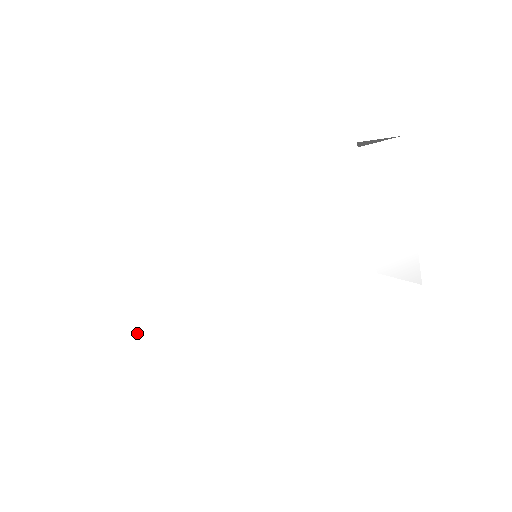
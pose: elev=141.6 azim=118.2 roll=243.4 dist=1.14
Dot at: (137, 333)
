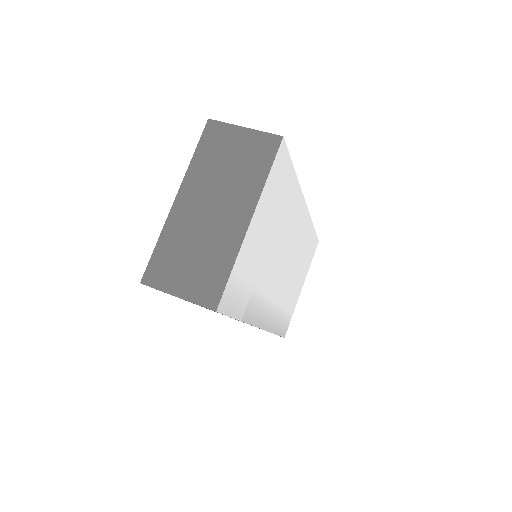
Dot at: (253, 254)
